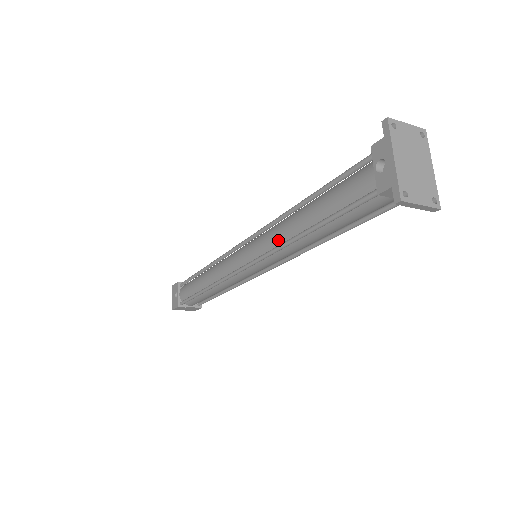
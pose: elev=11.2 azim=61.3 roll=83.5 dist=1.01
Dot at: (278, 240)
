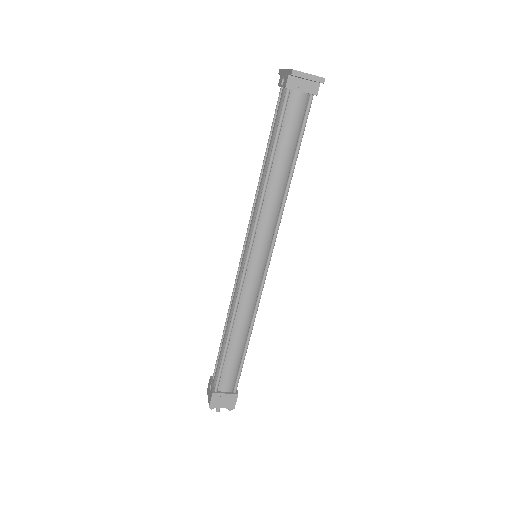
Dot at: (258, 203)
